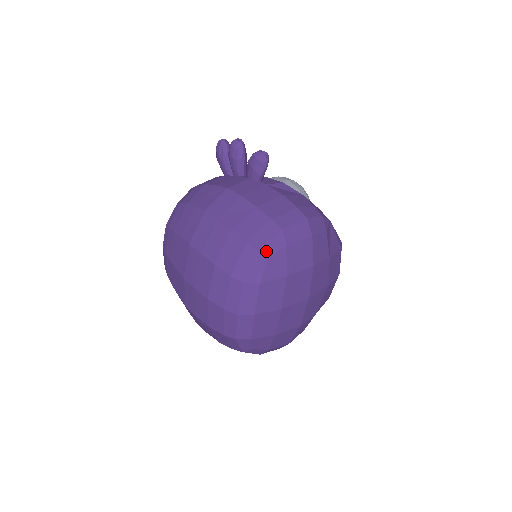
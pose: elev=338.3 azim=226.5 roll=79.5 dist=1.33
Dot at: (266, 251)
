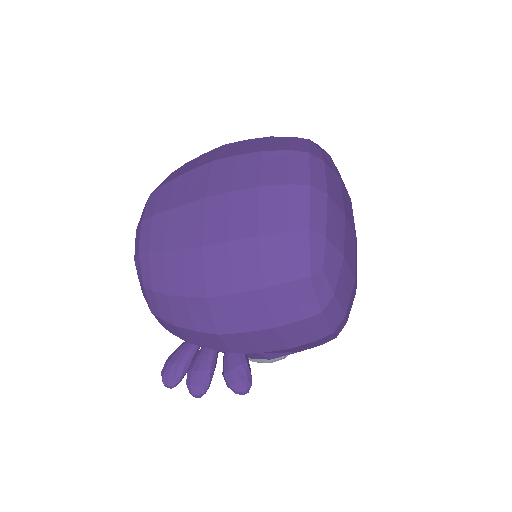
Dot at: (316, 145)
